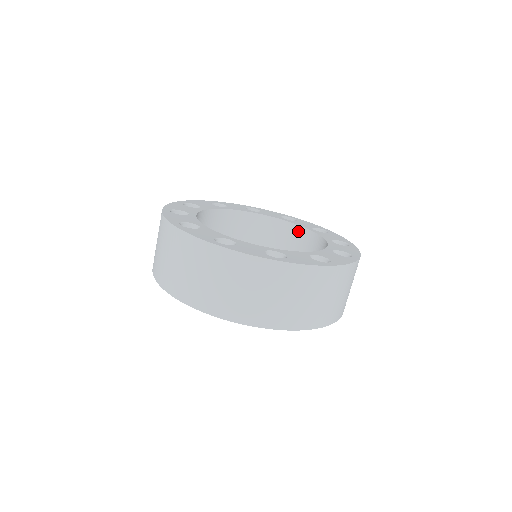
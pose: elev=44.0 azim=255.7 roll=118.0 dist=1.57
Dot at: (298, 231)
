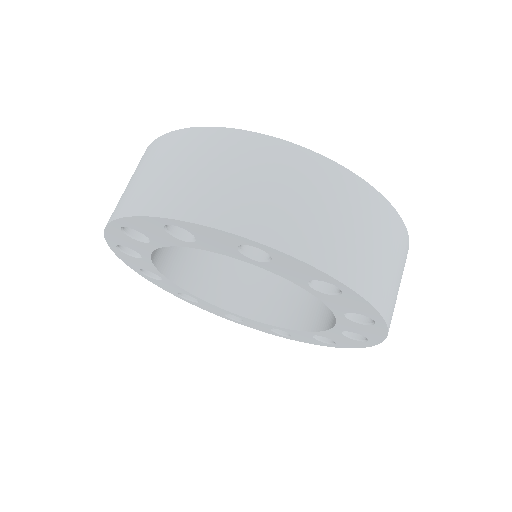
Dot at: occluded
